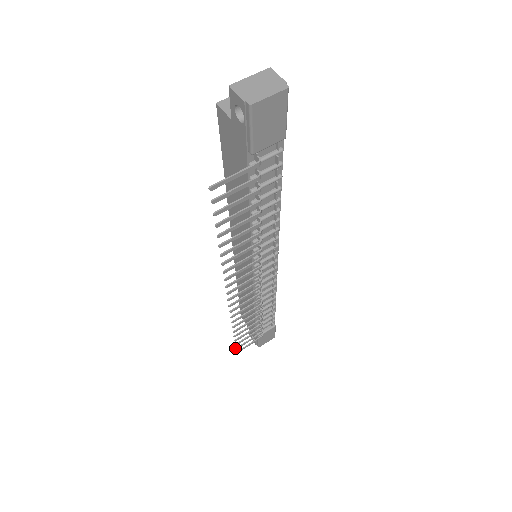
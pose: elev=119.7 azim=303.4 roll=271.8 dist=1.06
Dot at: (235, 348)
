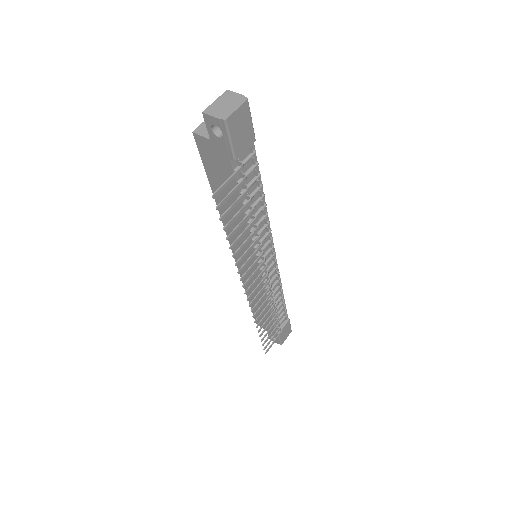
Dot at: (263, 349)
